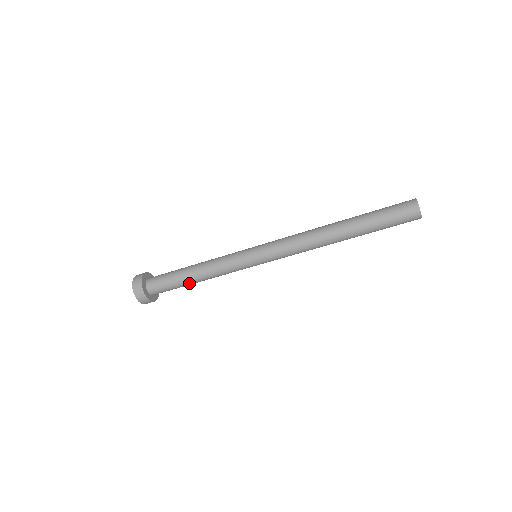
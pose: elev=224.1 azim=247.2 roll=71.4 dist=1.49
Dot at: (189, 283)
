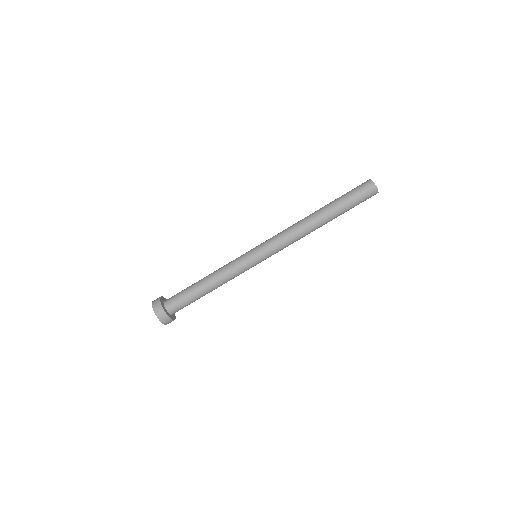
Dot at: (203, 294)
